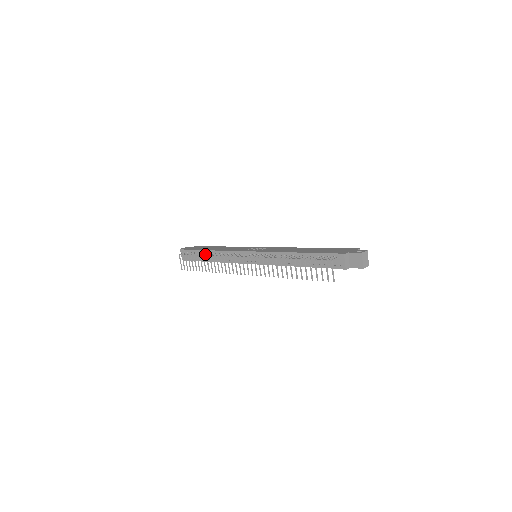
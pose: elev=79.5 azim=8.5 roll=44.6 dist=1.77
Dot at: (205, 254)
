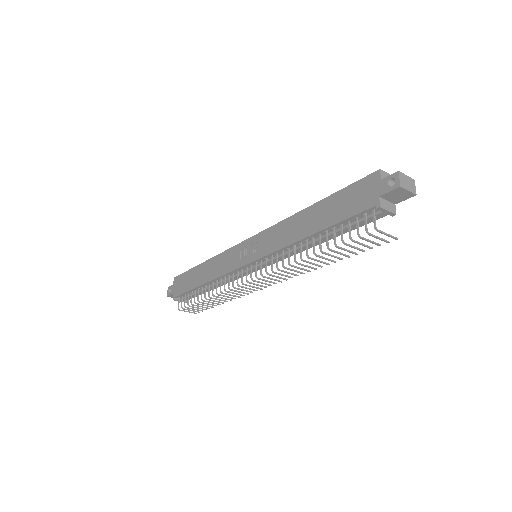
Dot at: (204, 296)
